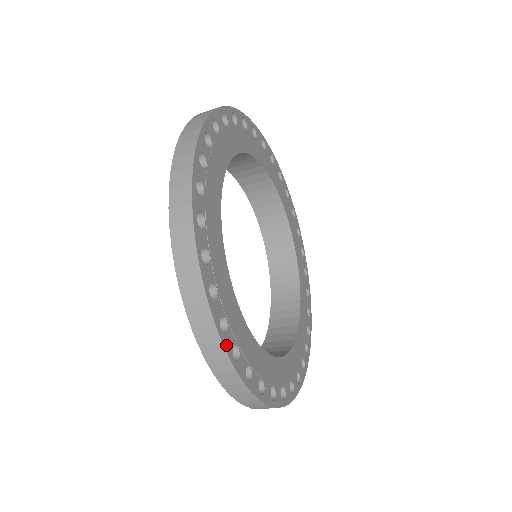
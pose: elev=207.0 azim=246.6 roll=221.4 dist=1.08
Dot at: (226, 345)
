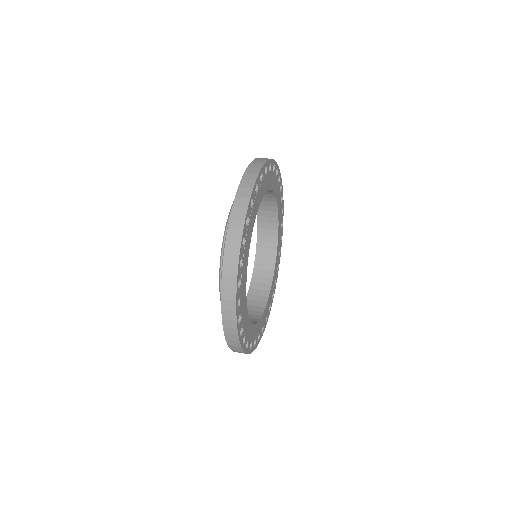
Dot at: (241, 341)
